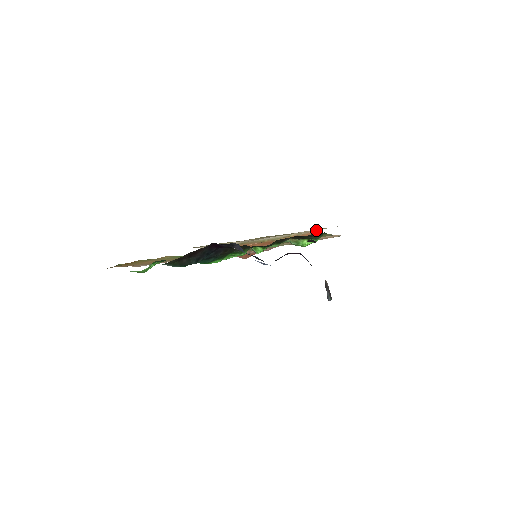
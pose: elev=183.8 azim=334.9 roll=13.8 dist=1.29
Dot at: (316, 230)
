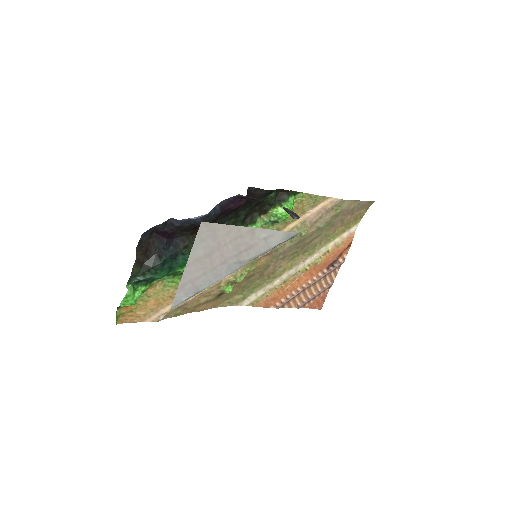
Dot at: (351, 230)
